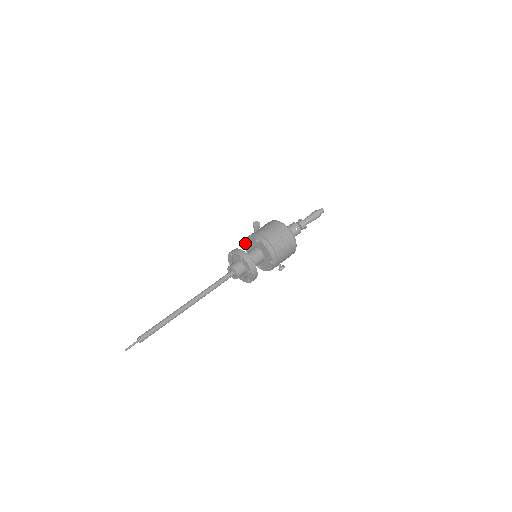
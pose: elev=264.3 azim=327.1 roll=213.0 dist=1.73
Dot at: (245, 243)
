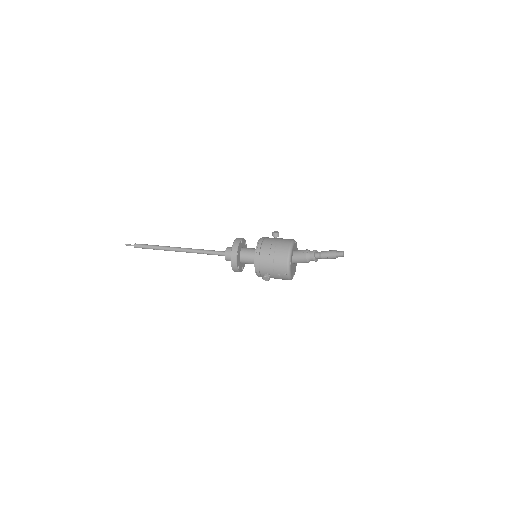
Dot at: occluded
